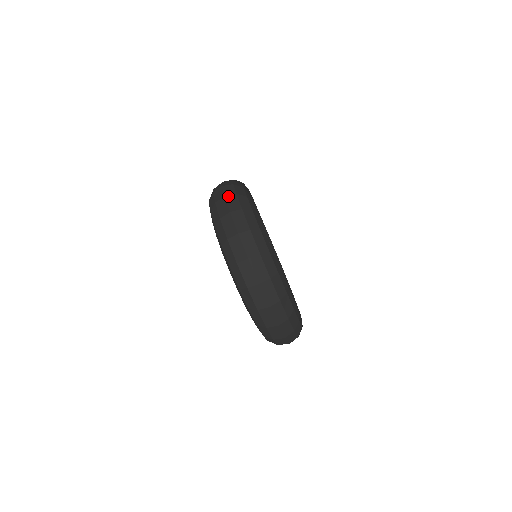
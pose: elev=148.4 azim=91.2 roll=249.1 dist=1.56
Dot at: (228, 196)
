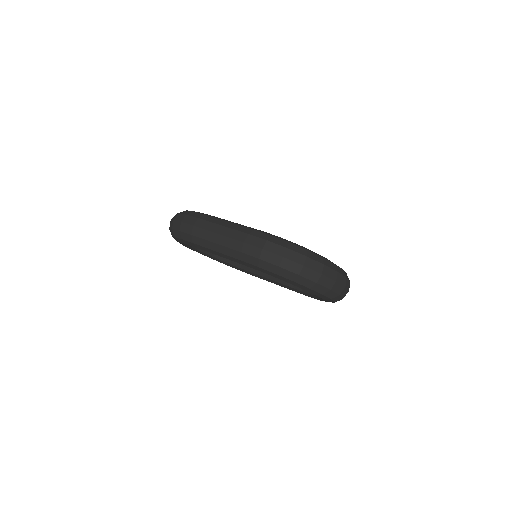
Dot at: (285, 255)
